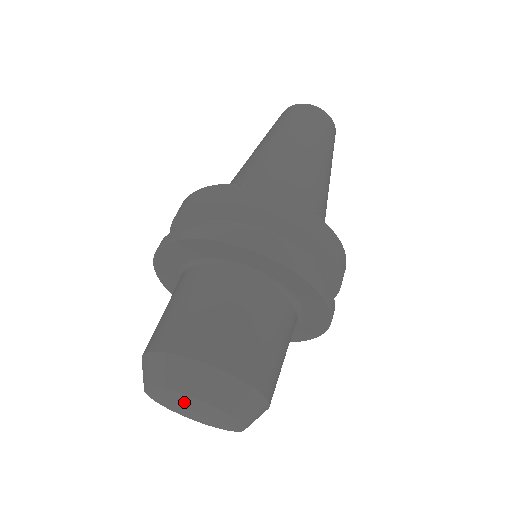
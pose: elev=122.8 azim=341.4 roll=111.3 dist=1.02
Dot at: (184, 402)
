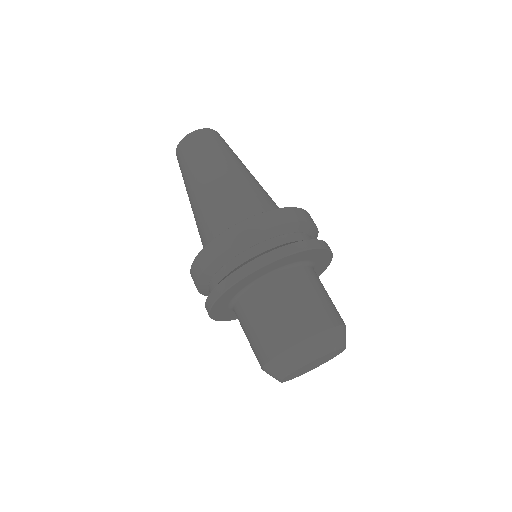
Dot at: (312, 364)
